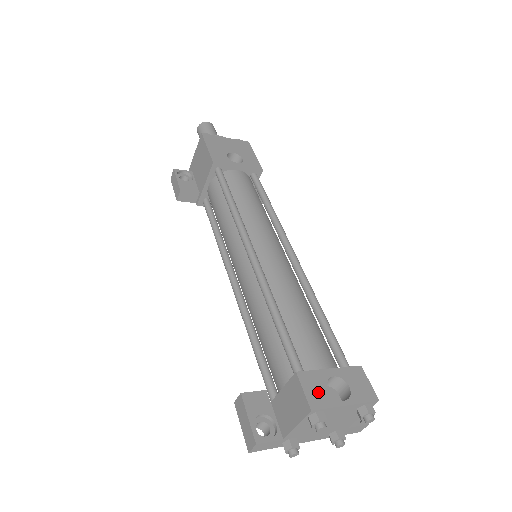
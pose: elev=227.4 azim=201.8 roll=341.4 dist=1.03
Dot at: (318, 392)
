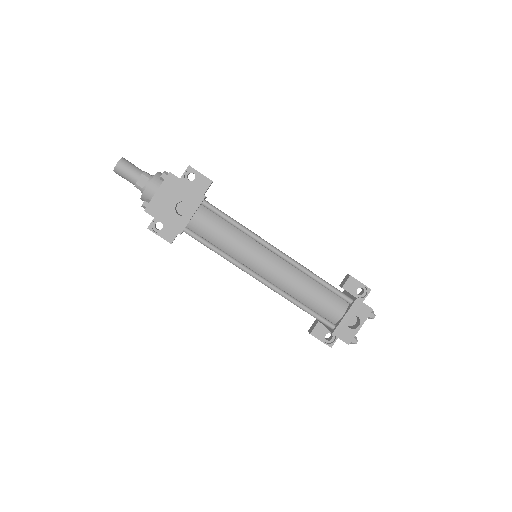
Dot at: (346, 334)
